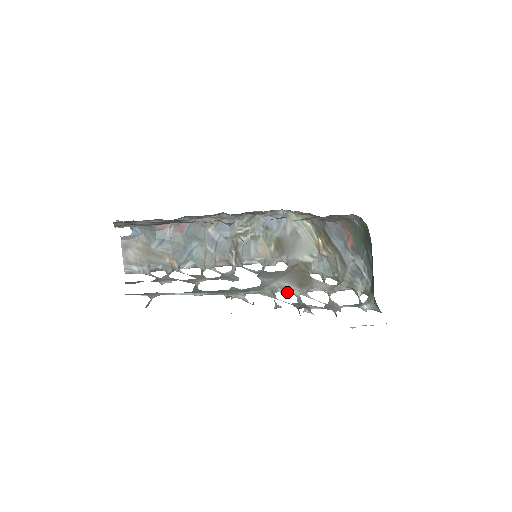
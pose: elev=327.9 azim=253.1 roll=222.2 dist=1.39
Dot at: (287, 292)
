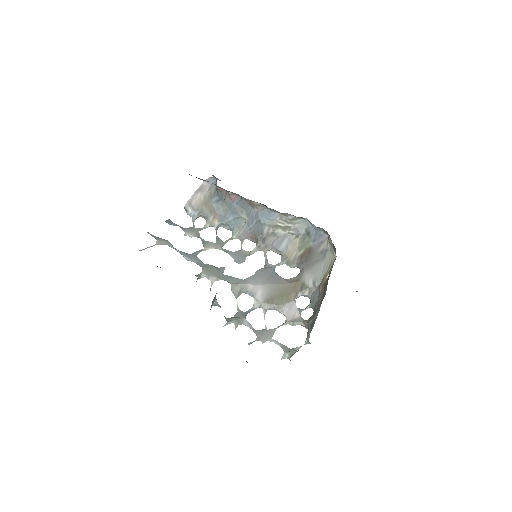
Dot at: (255, 298)
